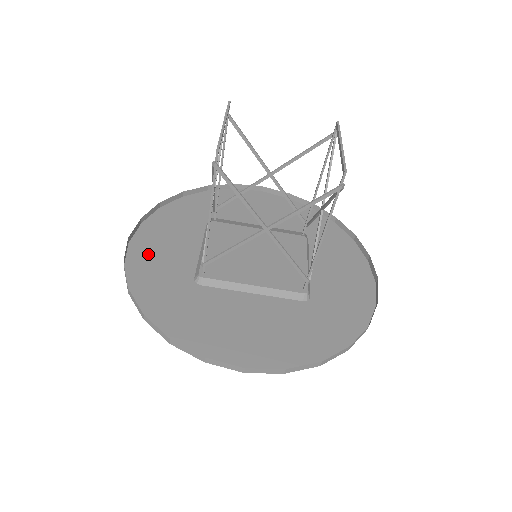
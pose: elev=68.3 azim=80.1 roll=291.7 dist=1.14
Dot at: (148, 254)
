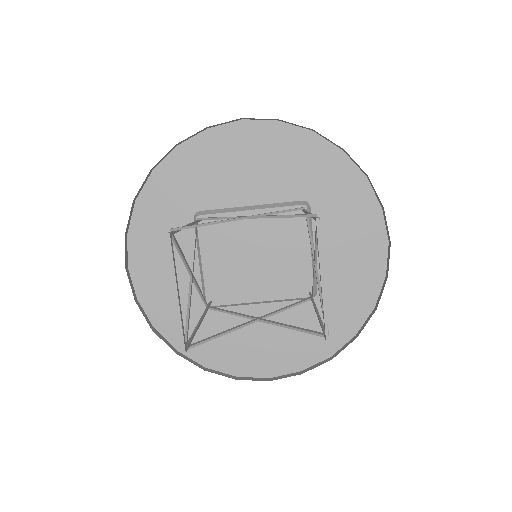
Dot at: (151, 276)
